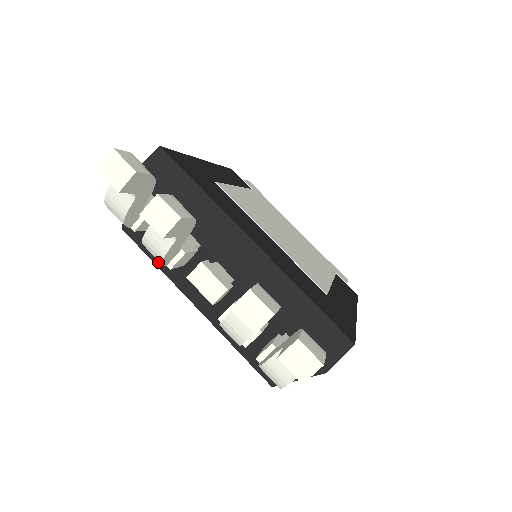
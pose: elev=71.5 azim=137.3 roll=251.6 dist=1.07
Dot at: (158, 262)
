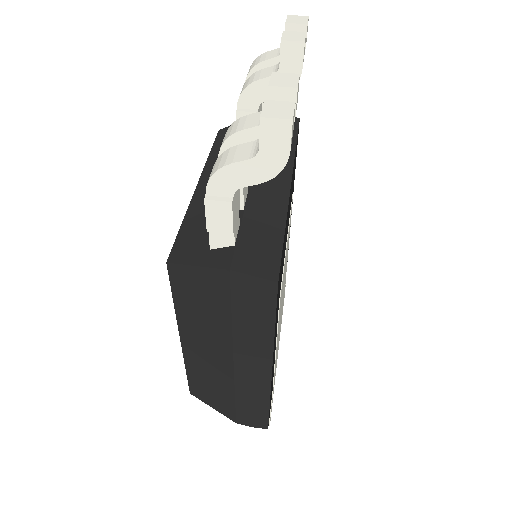
Dot at: (213, 153)
